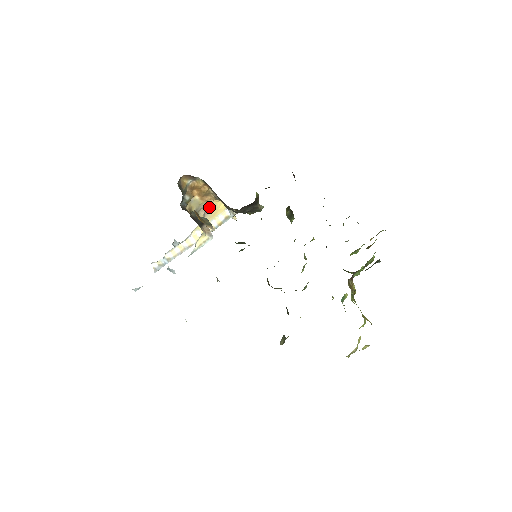
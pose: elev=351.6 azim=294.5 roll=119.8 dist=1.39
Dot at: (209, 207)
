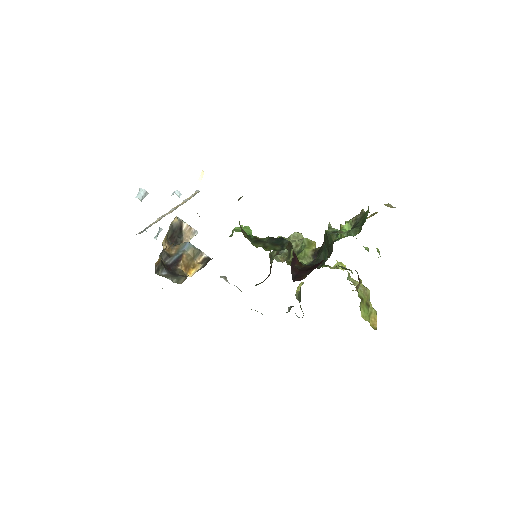
Dot at: occluded
